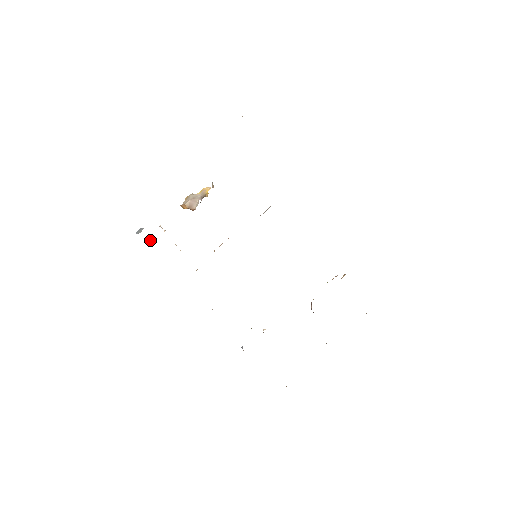
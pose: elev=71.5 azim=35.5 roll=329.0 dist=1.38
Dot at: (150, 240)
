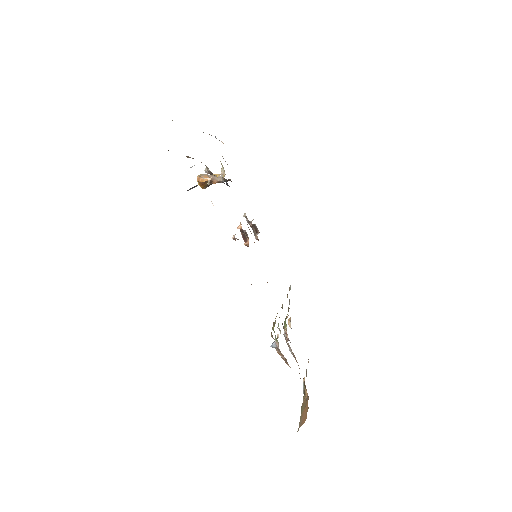
Dot at: occluded
